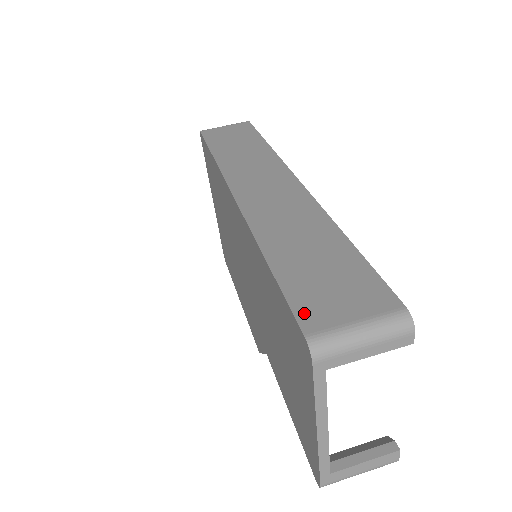
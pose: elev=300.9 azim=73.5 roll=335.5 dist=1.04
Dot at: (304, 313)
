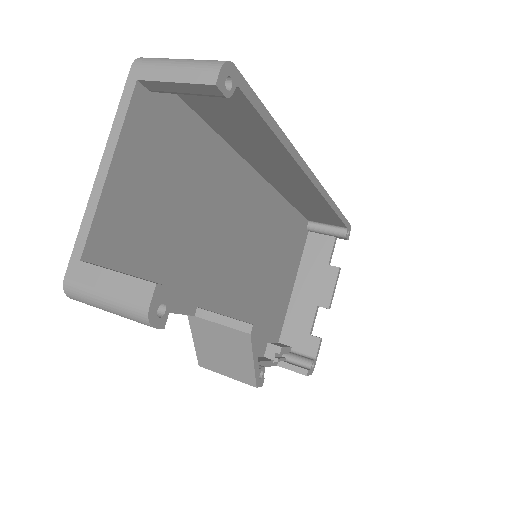
Dot at: occluded
